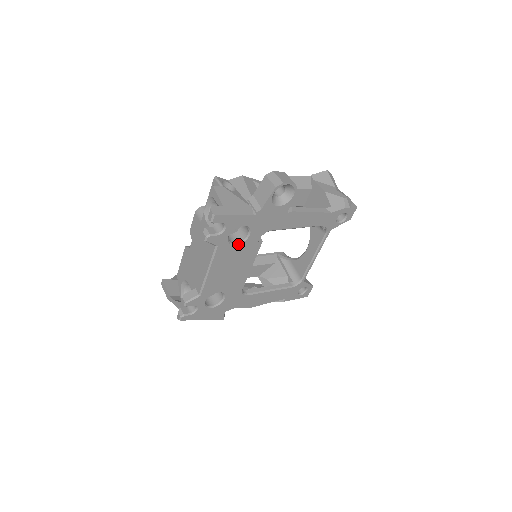
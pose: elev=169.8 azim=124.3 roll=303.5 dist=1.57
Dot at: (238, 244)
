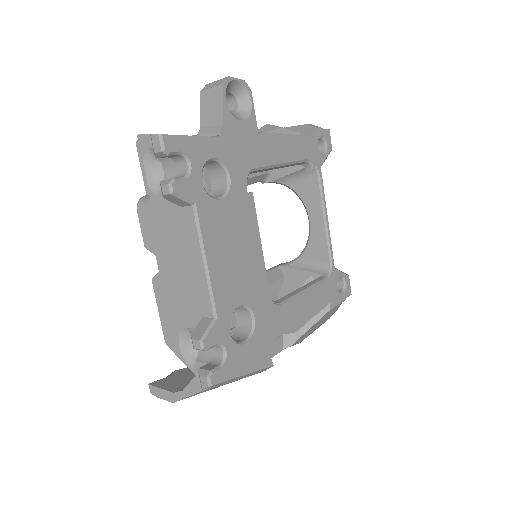
Dot at: (222, 198)
